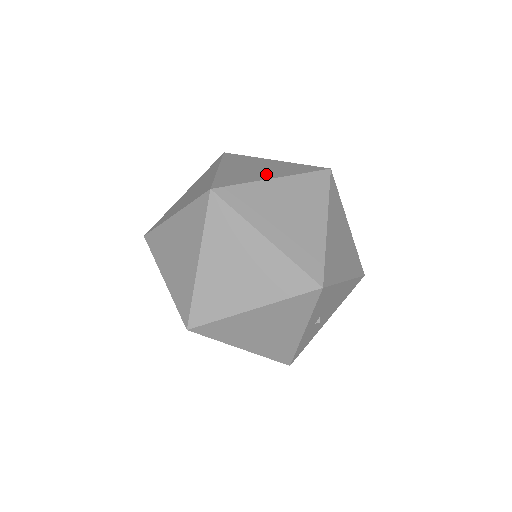
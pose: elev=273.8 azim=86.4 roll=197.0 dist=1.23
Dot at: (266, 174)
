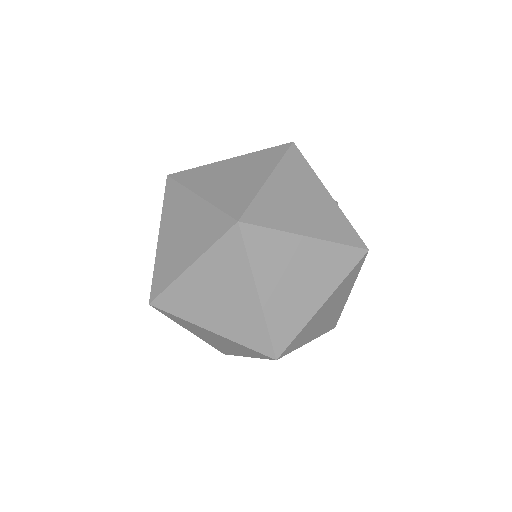
Dot at: occluded
